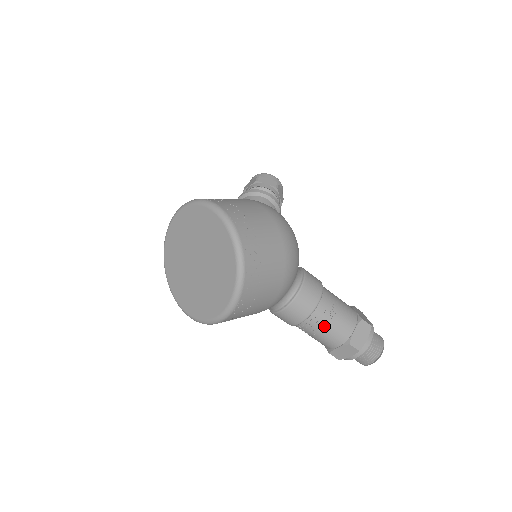
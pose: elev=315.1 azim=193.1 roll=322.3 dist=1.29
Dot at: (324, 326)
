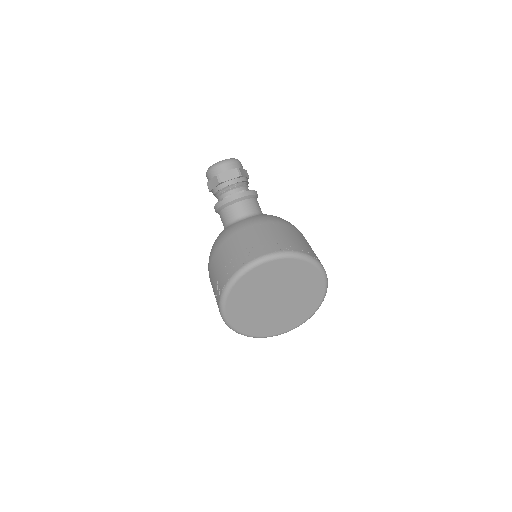
Dot at: occluded
